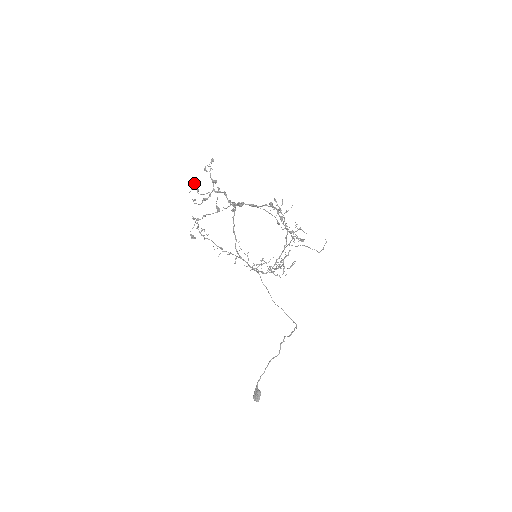
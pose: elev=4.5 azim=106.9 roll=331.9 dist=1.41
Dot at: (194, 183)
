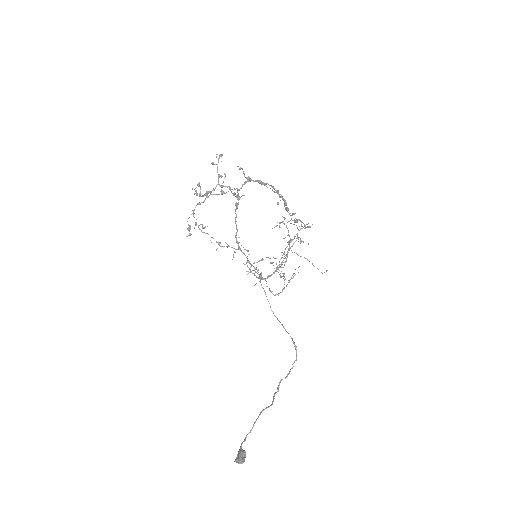
Dot at: (198, 185)
